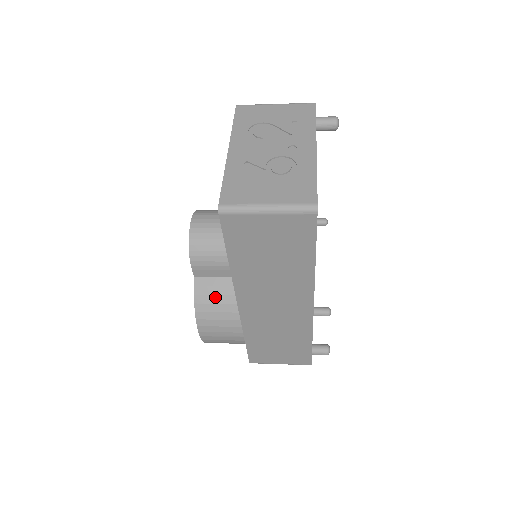
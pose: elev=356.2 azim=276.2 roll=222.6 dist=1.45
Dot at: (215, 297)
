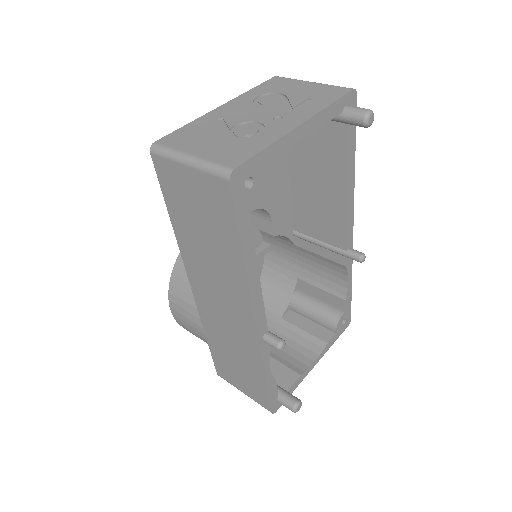
Dot at: occluded
